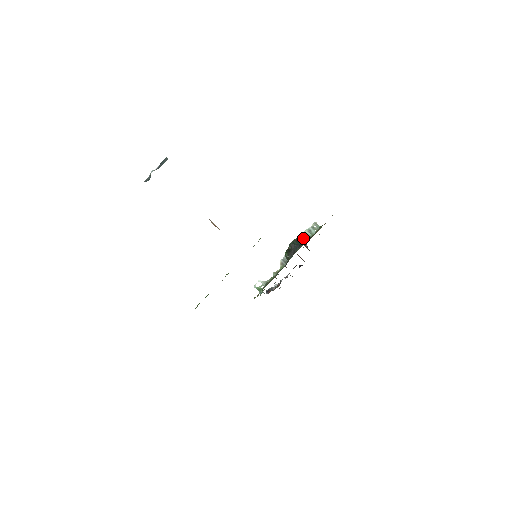
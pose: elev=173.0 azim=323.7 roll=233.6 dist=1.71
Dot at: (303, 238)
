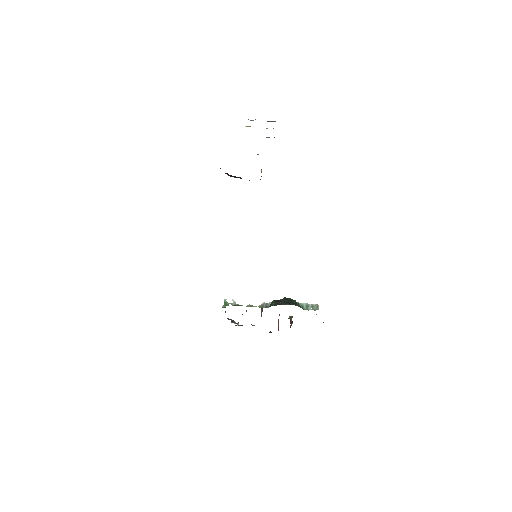
Dot at: occluded
